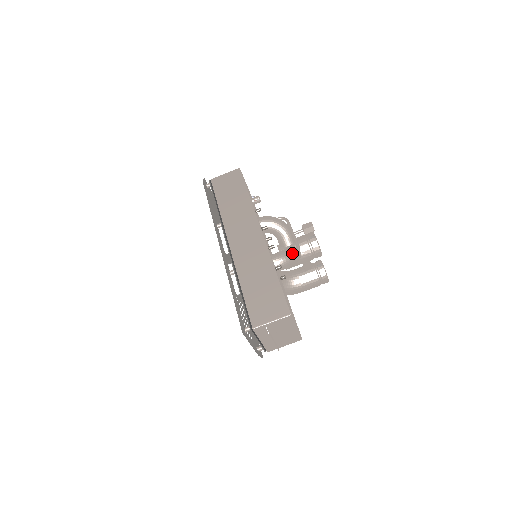
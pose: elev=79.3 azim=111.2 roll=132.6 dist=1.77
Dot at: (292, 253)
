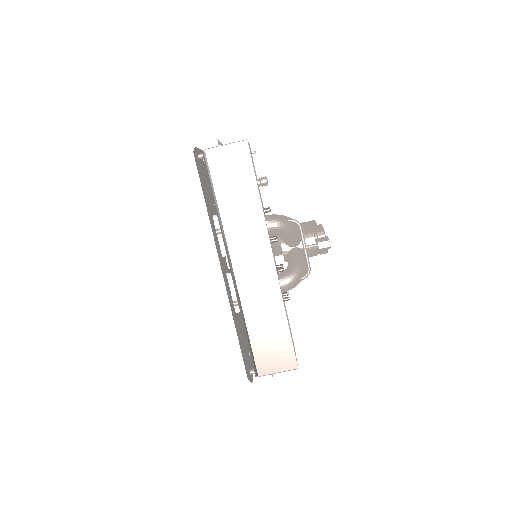
Dot at: (301, 275)
